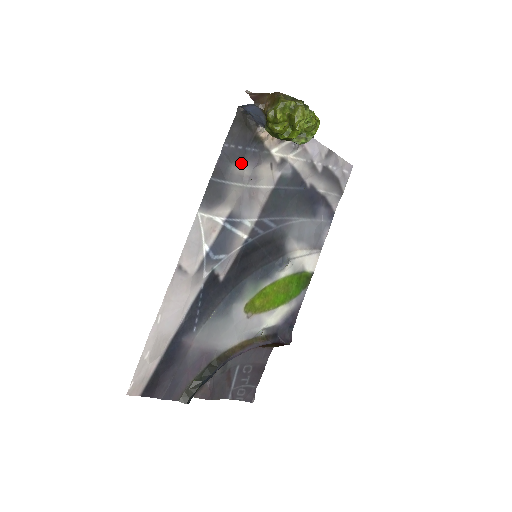
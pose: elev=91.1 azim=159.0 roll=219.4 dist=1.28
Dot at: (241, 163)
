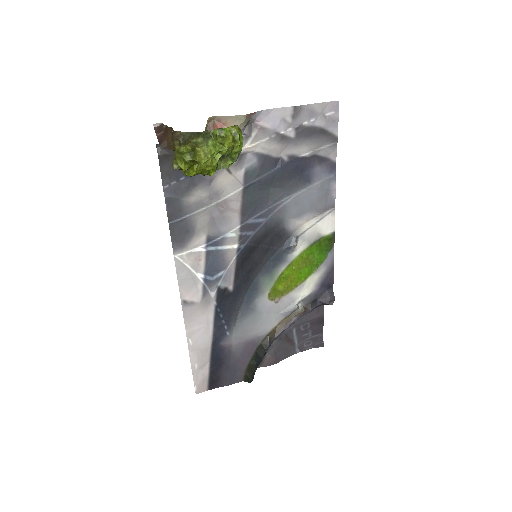
Dot at: (192, 191)
